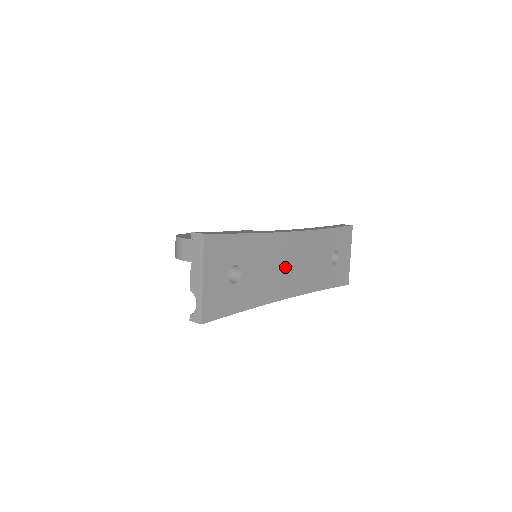
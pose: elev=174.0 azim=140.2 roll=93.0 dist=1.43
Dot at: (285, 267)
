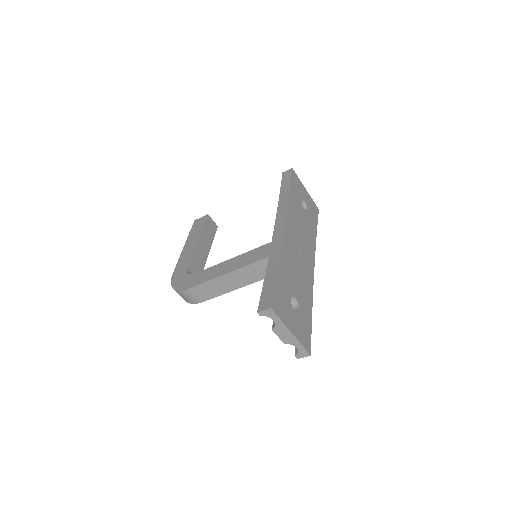
Dot at: (300, 255)
